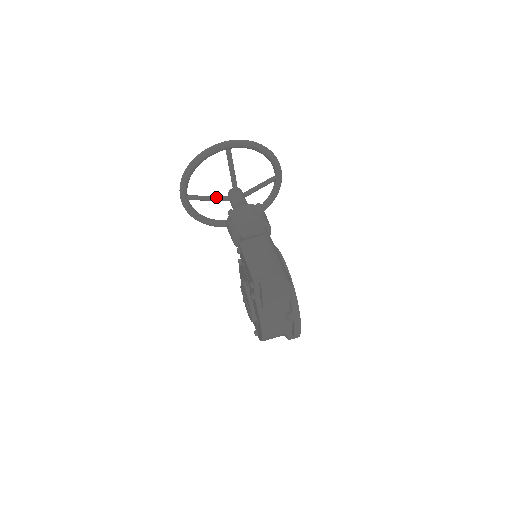
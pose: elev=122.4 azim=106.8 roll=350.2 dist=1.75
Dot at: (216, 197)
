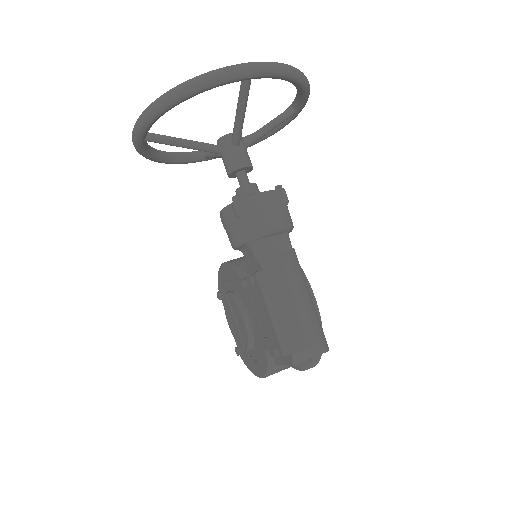
Dot at: (199, 145)
